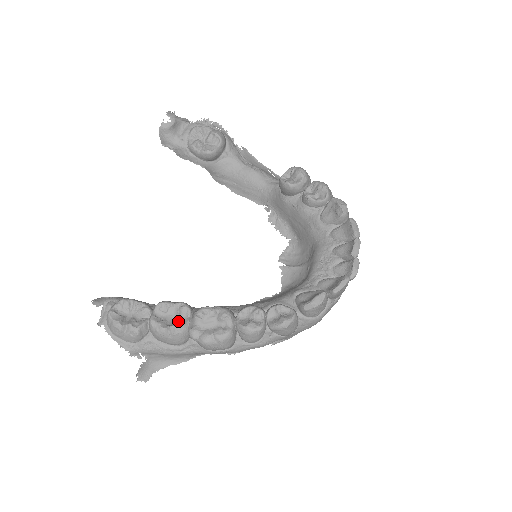
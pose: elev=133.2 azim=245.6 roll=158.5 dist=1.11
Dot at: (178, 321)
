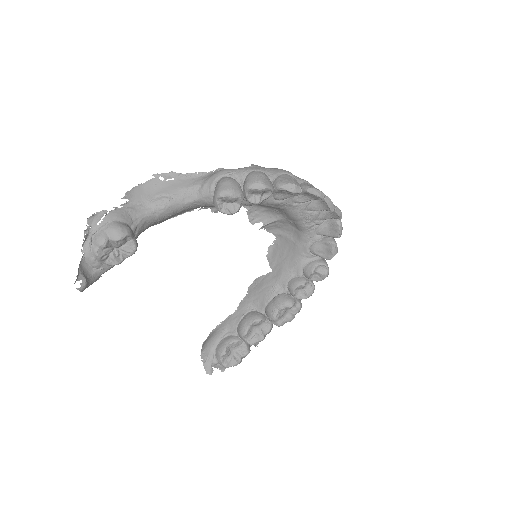
Dot at: (263, 328)
